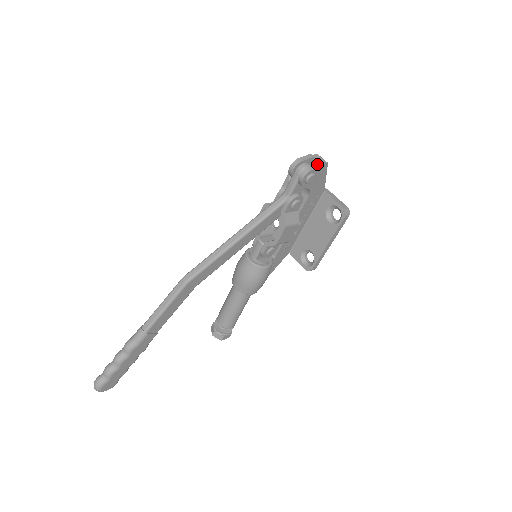
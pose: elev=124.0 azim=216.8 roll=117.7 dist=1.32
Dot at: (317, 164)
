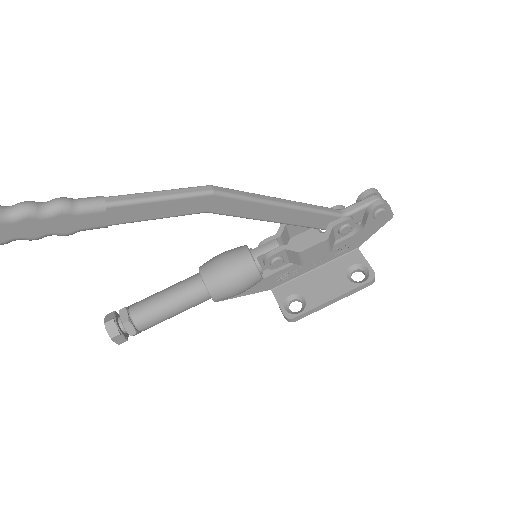
Dot at: occluded
